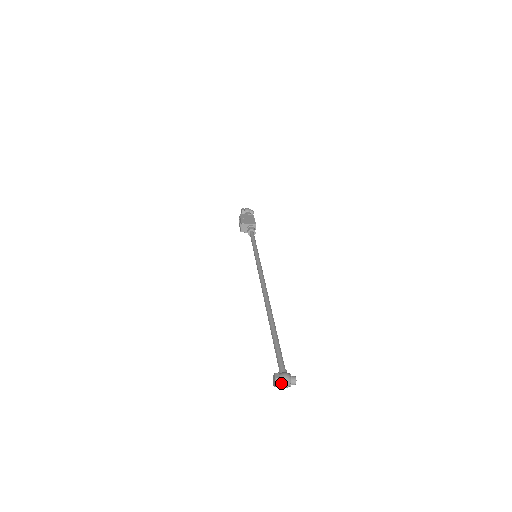
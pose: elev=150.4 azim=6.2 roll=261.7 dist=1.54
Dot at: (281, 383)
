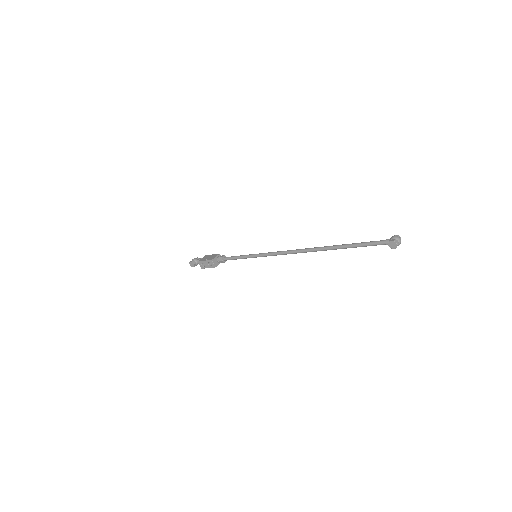
Dot at: (398, 241)
